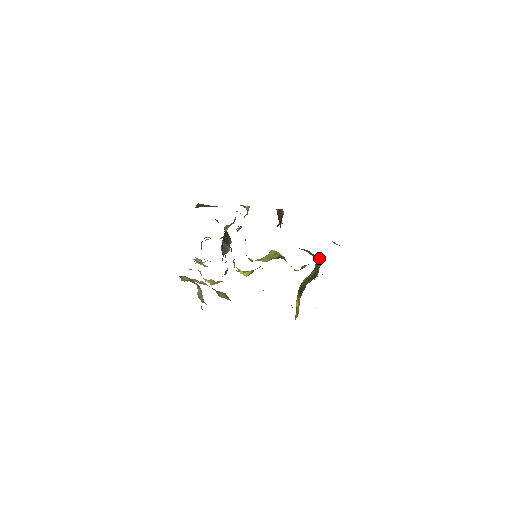
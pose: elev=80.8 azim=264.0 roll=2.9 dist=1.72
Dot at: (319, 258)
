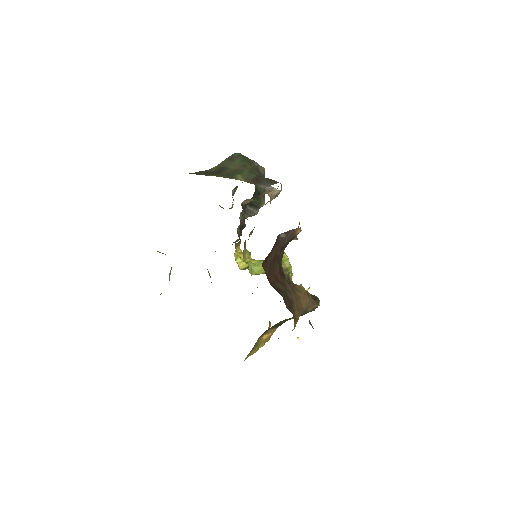
Dot at: (314, 303)
